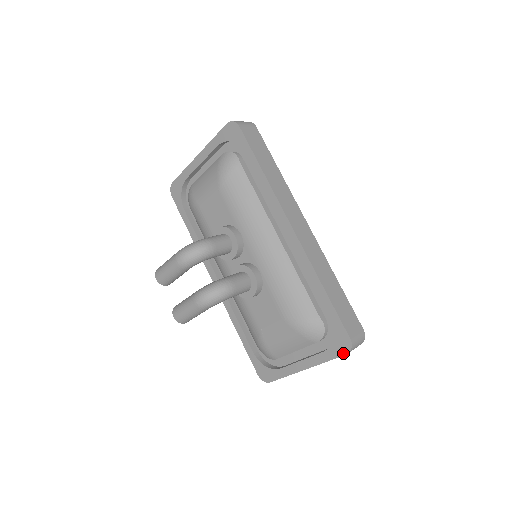
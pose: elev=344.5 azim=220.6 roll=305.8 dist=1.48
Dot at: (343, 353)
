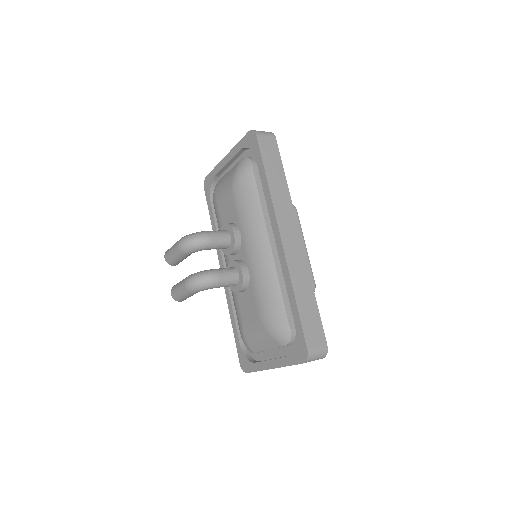
Dot at: (300, 361)
